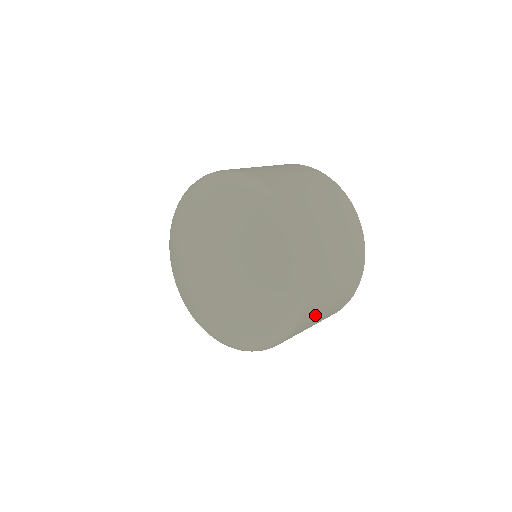
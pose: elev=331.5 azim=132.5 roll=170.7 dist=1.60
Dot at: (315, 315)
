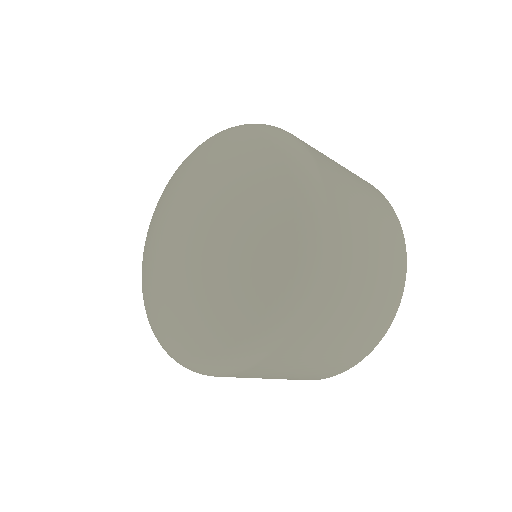
Dot at: (265, 375)
